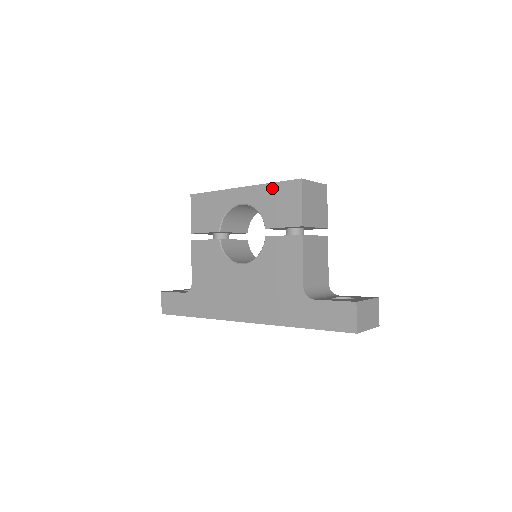
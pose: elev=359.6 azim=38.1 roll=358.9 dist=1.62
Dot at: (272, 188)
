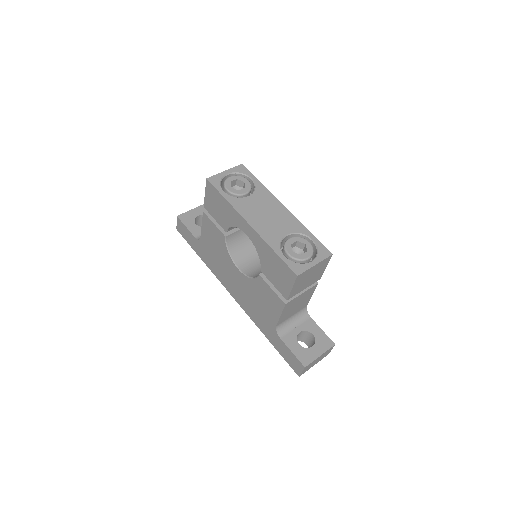
Dot at: (273, 255)
